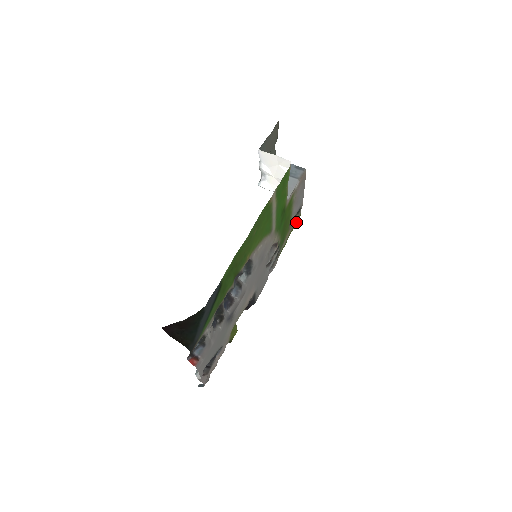
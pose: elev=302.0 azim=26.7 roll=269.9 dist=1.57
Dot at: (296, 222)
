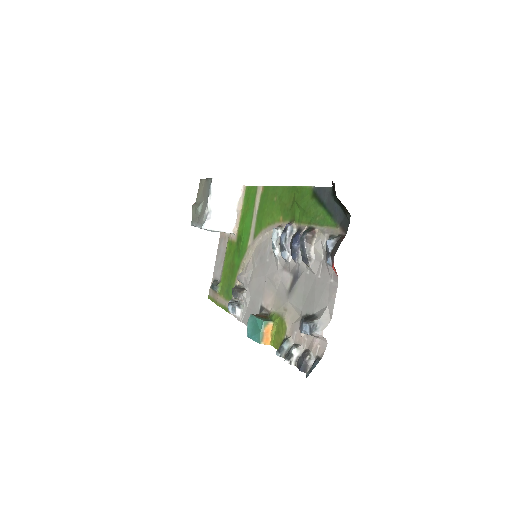
Dot at: (212, 299)
